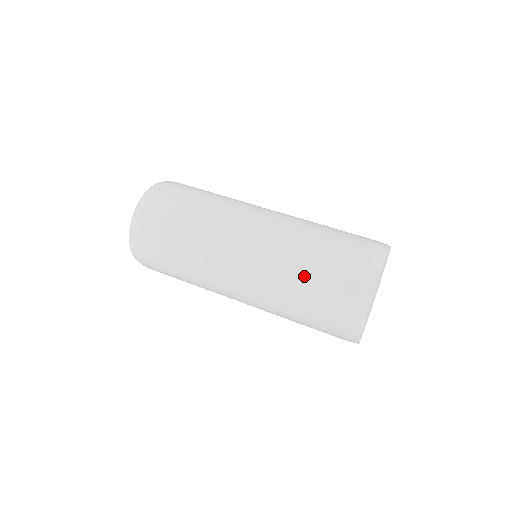
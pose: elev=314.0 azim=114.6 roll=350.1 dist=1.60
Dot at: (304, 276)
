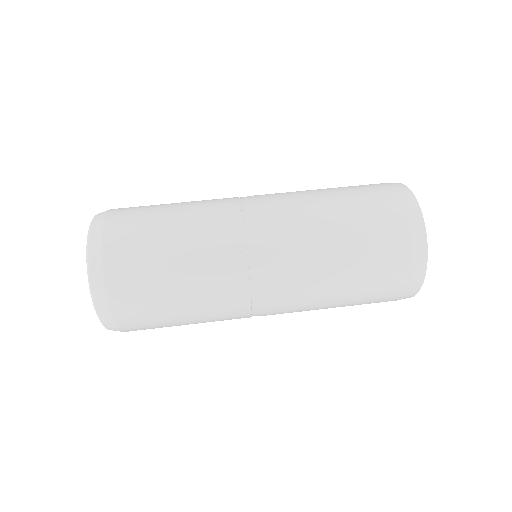
Dot at: (346, 294)
